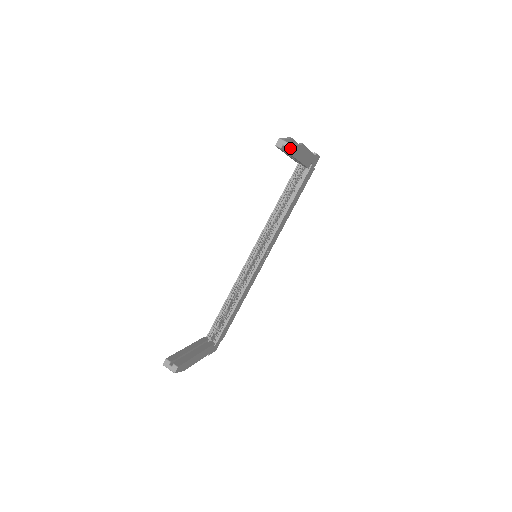
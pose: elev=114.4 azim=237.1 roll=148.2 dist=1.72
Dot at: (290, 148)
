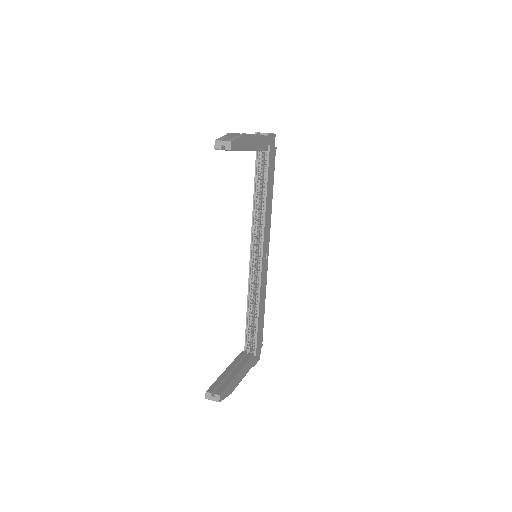
Dot at: (229, 145)
